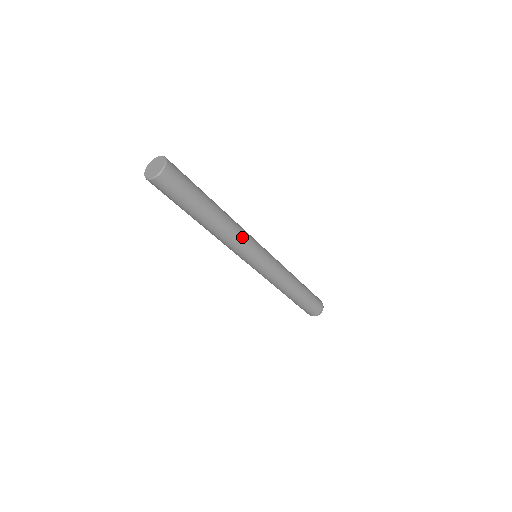
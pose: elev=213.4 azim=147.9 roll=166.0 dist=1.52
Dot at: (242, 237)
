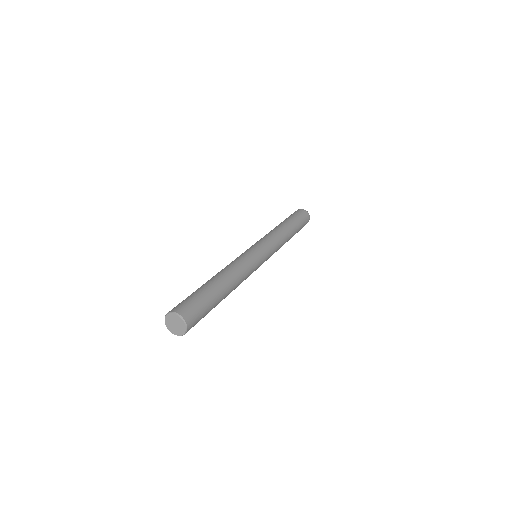
Dot at: (247, 271)
